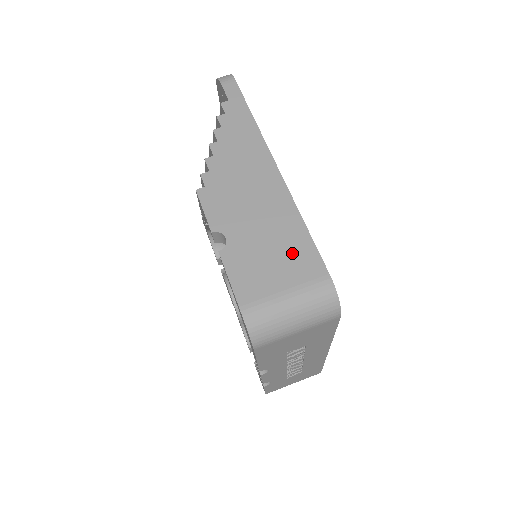
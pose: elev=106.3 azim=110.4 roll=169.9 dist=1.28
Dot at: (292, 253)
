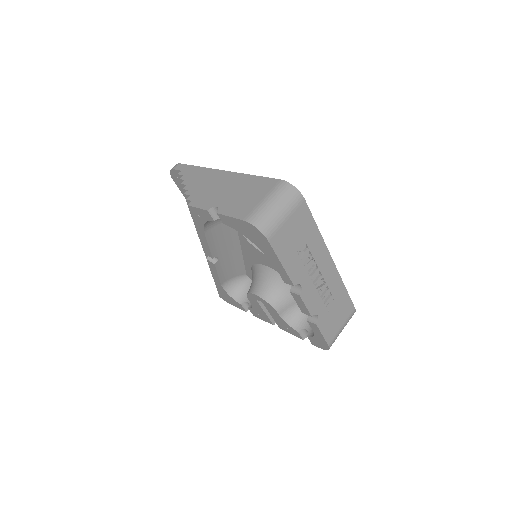
Dot at: (255, 187)
